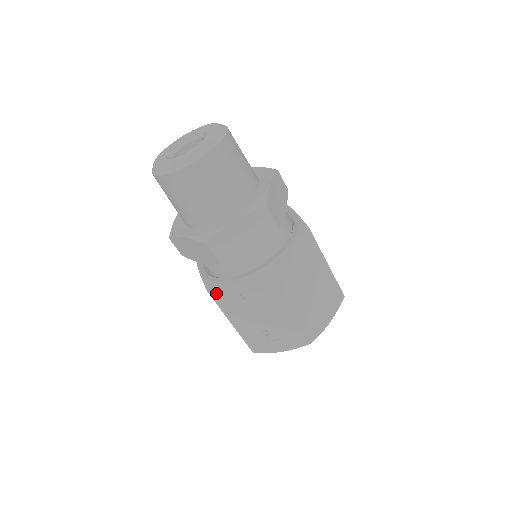
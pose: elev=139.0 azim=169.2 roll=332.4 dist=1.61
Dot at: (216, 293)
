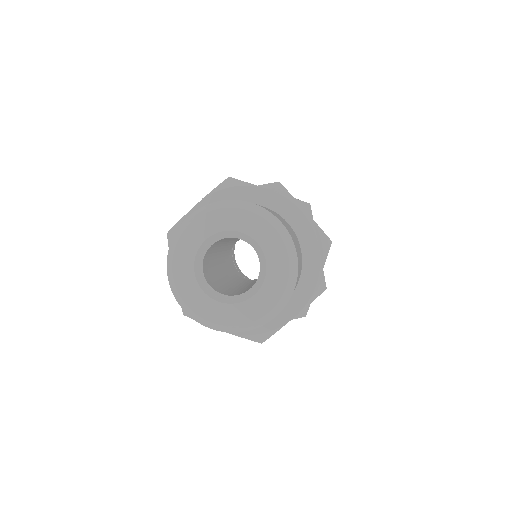
Dot at: occluded
